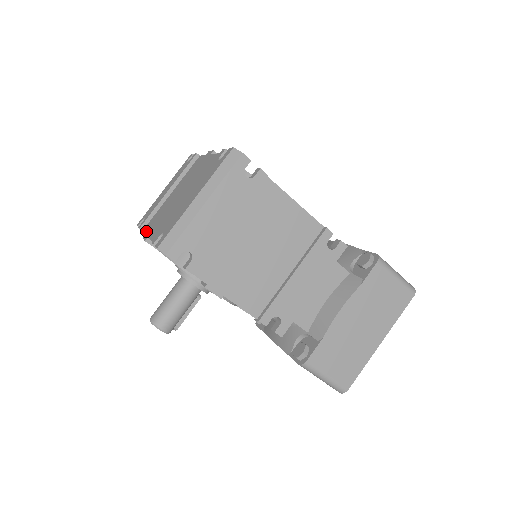
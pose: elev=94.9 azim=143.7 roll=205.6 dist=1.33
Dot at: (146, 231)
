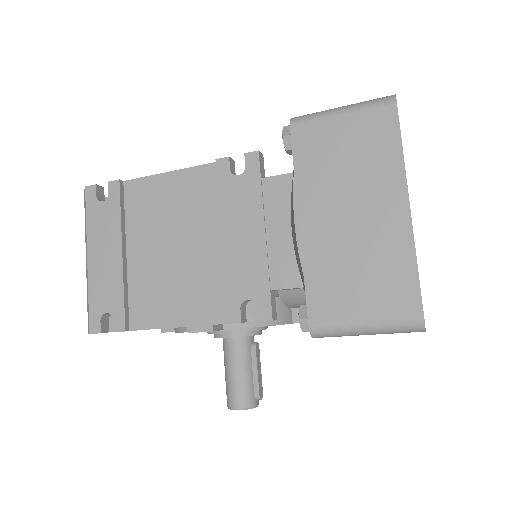
Dot at: occluded
